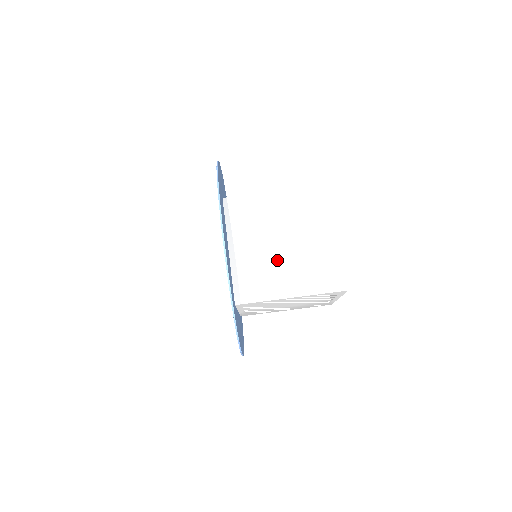
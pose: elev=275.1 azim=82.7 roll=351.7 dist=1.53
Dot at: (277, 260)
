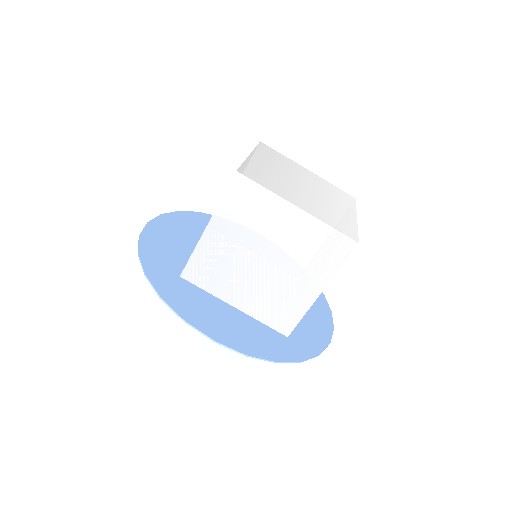
Dot at: (276, 278)
